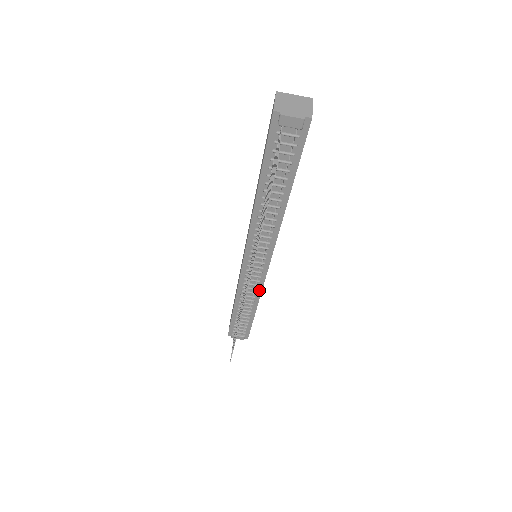
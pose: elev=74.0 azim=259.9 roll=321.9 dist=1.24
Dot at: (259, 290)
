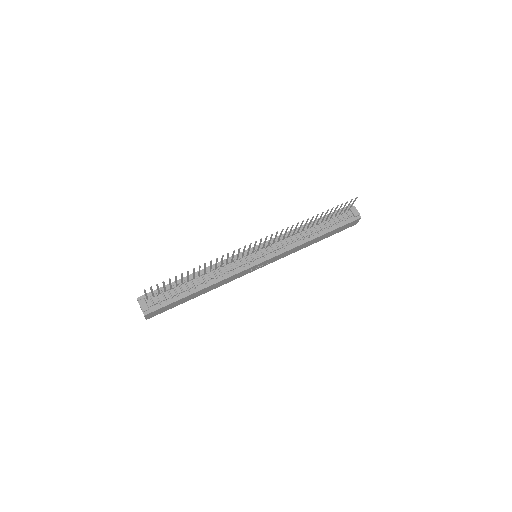
Dot at: (228, 276)
